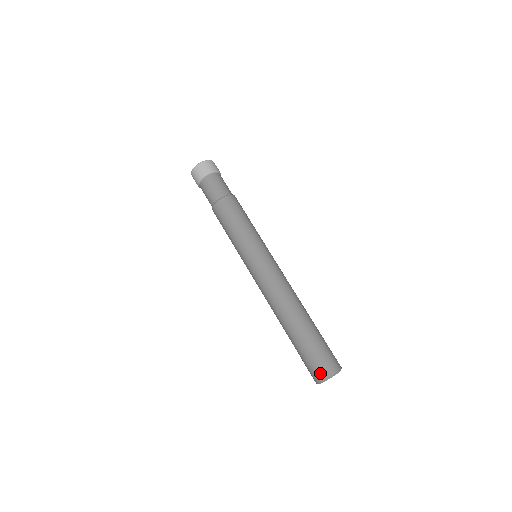
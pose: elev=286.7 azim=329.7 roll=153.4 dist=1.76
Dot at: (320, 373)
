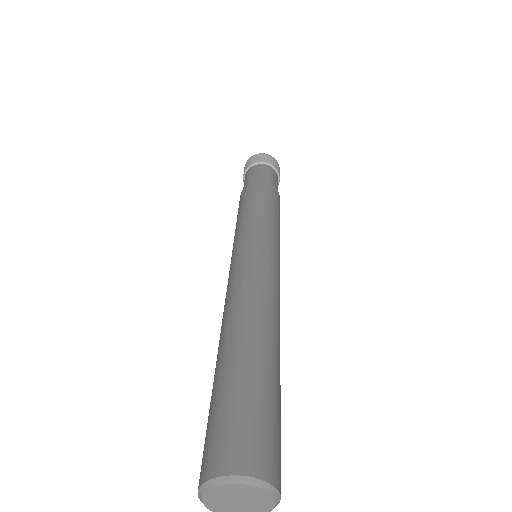
Dot at: (200, 474)
